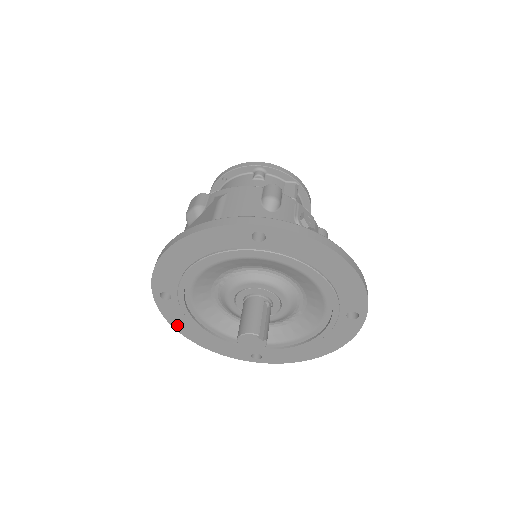
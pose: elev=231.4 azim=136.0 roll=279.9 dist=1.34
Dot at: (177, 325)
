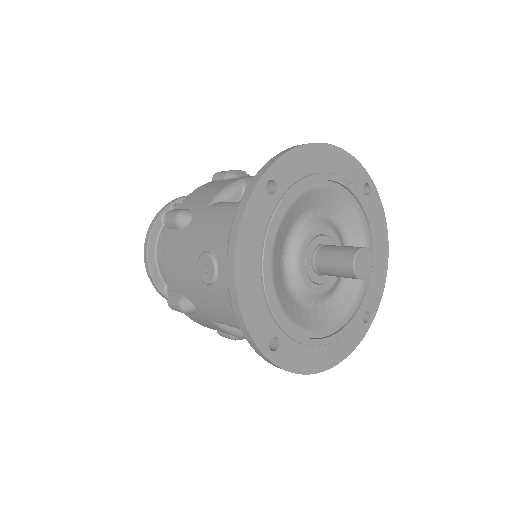
Dot at: (244, 236)
